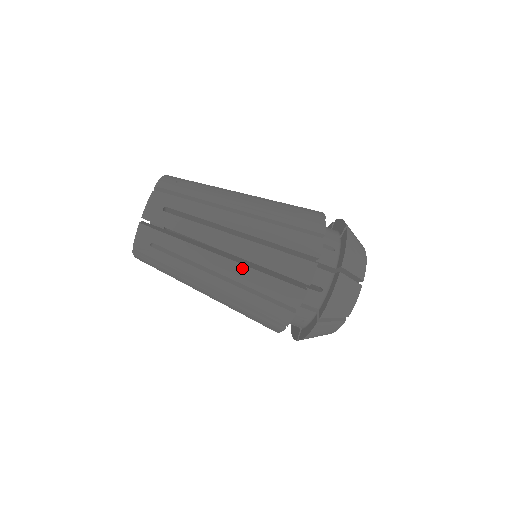
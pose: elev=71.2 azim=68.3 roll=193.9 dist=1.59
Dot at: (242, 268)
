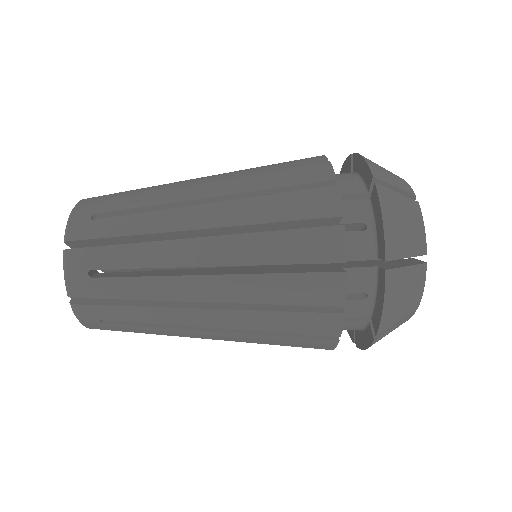
Dot at: (233, 240)
